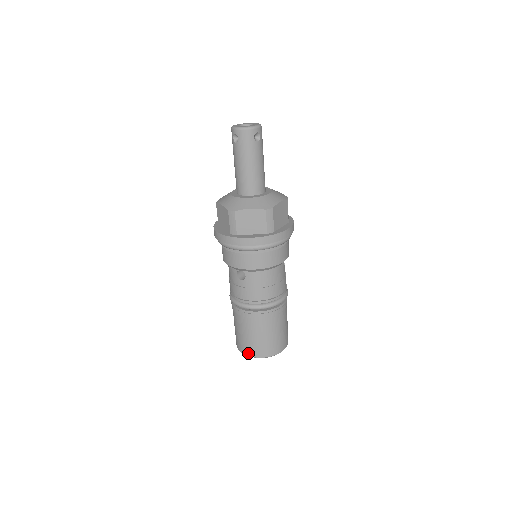
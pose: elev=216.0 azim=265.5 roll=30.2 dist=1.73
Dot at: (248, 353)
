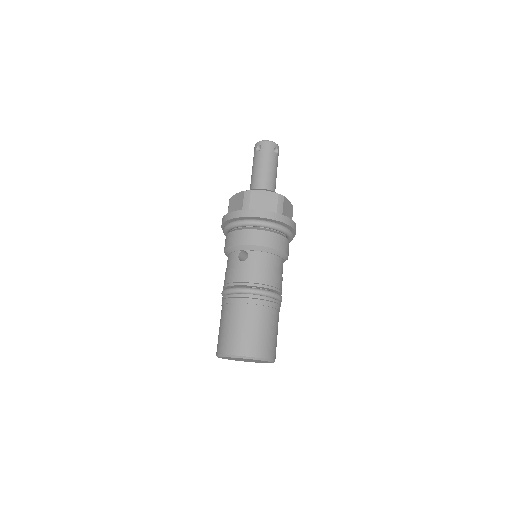
Dot at: (233, 351)
